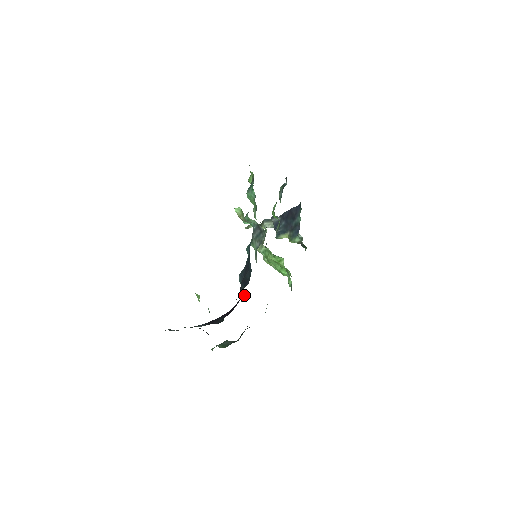
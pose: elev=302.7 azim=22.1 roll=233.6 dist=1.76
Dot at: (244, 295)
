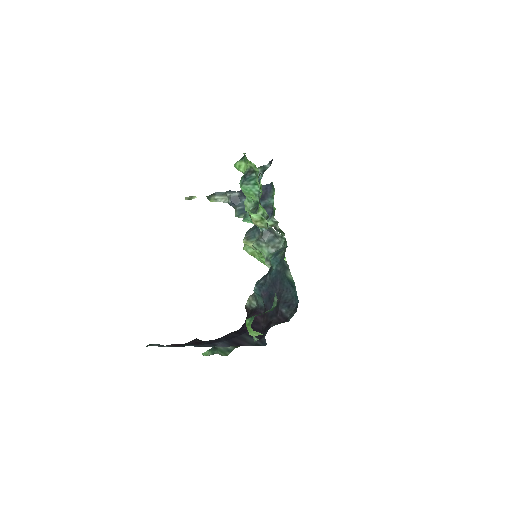
Dot at: (255, 303)
